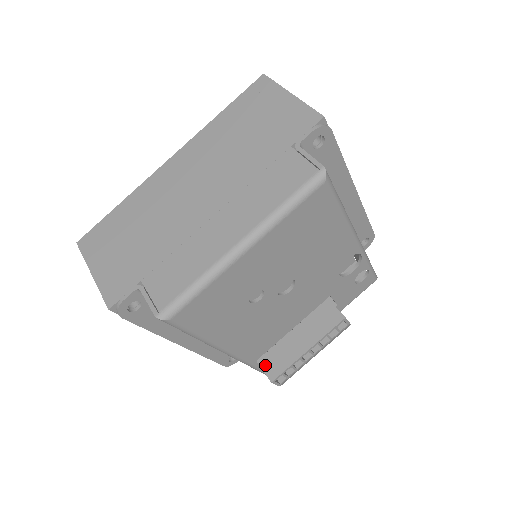
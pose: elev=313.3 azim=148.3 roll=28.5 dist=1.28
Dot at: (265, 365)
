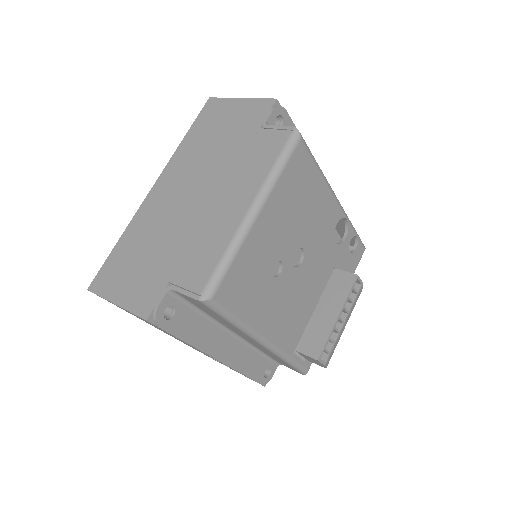
Dot at: (305, 349)
